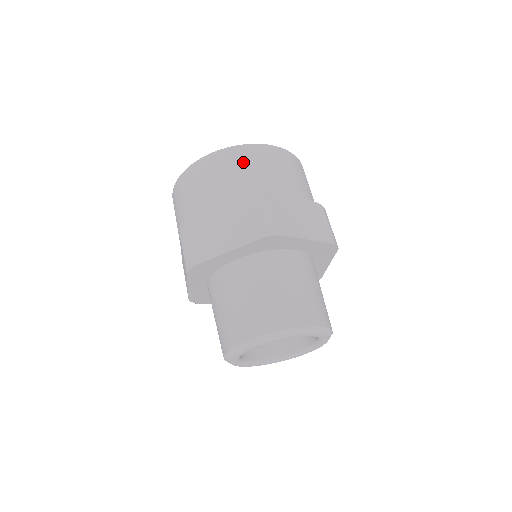
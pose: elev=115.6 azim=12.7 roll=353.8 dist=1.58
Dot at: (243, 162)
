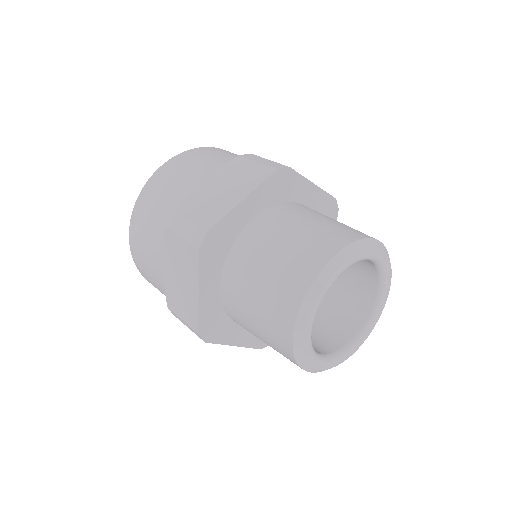
Dot at: occluded
